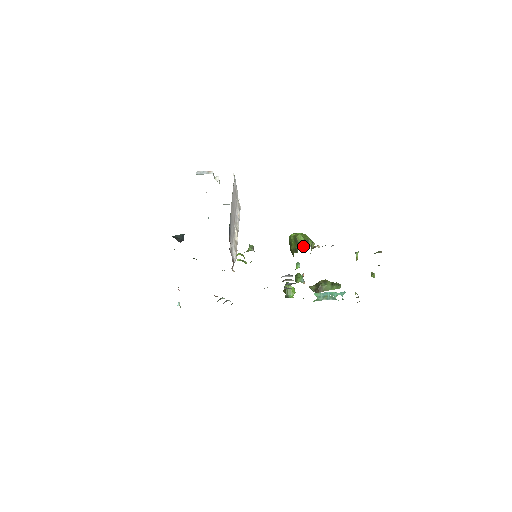
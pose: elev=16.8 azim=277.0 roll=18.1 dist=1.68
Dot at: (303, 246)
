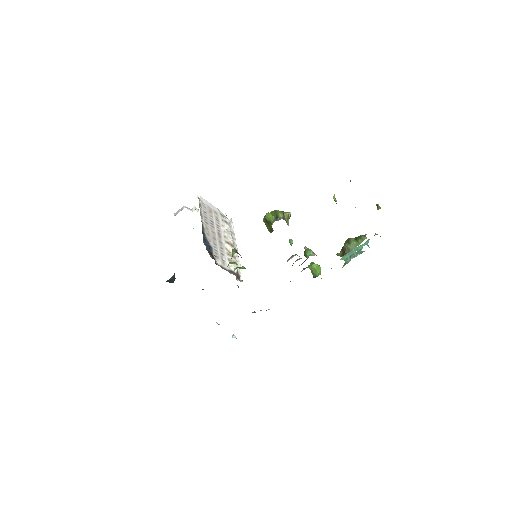
Dot at: (273, 222)
